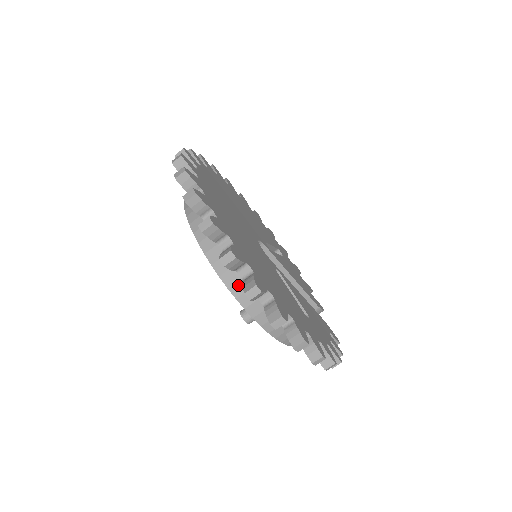
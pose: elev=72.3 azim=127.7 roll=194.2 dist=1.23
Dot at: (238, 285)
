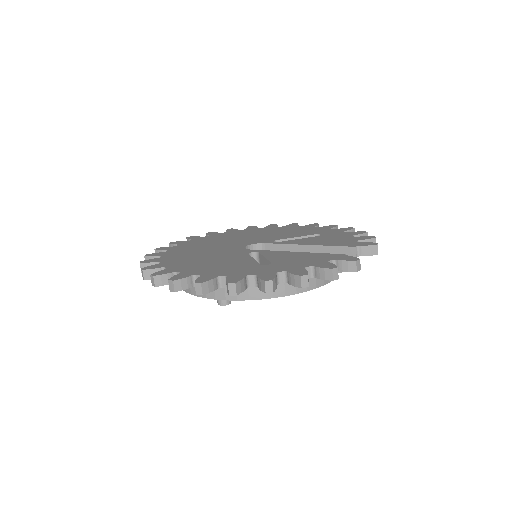
Dot at: occluded
